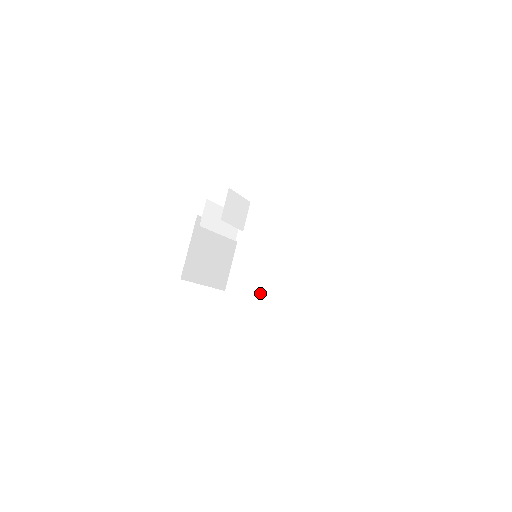
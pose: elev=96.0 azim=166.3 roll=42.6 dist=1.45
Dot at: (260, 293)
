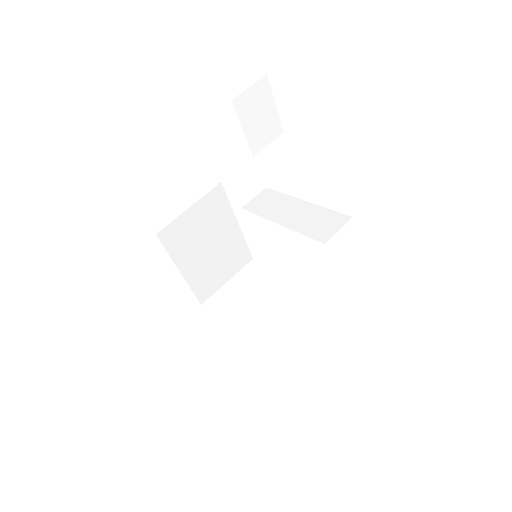
Dot at: (237, 327)
